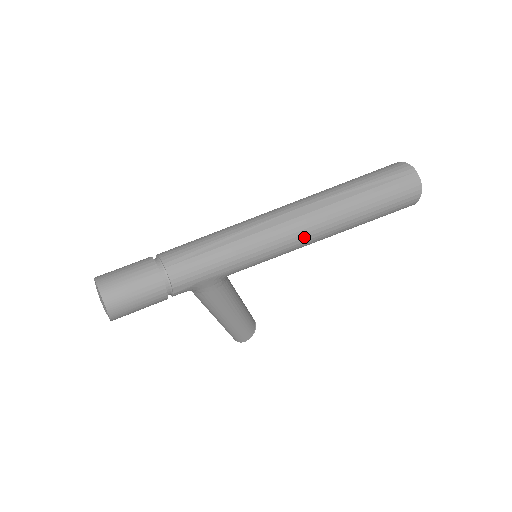
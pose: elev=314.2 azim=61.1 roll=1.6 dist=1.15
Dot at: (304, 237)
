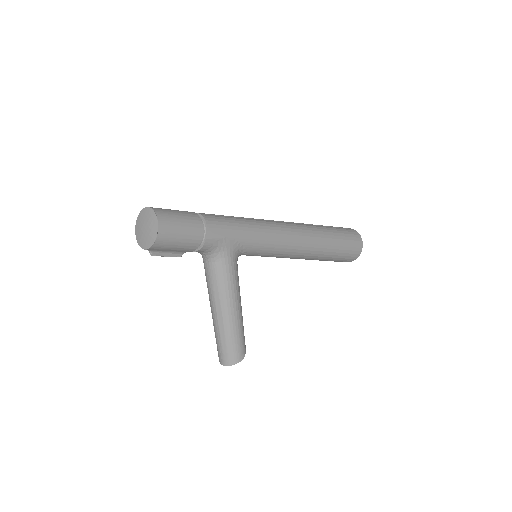
Dot at: (295, 238)
